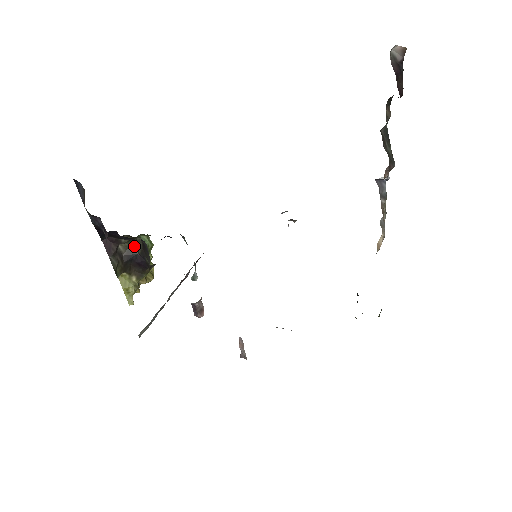
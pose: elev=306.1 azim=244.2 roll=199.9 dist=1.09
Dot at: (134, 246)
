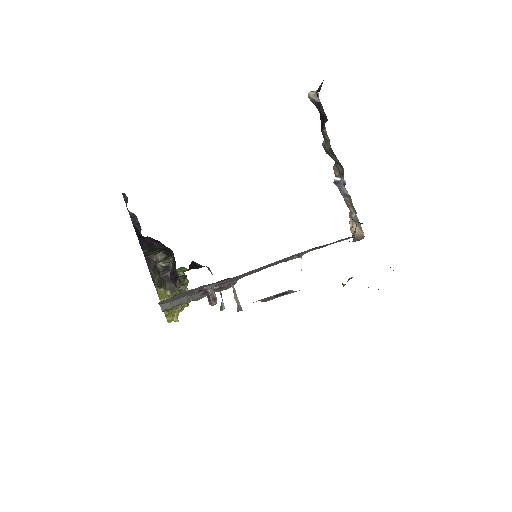
Dot at: (169, 266)
